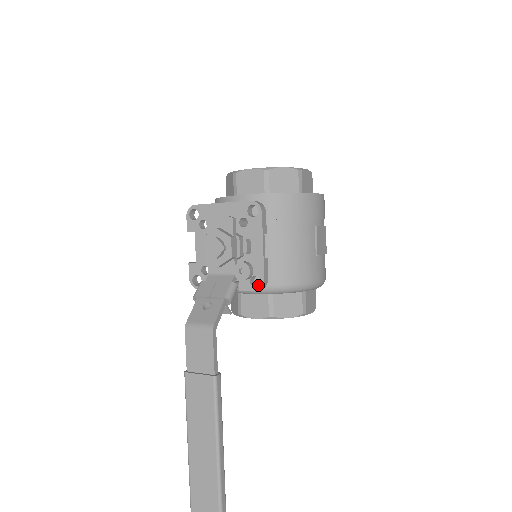
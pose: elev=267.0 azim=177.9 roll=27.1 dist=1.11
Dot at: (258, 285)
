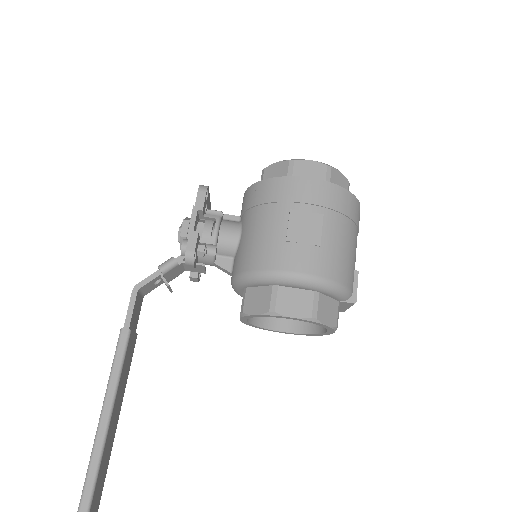
Dot at: (232, 277)
